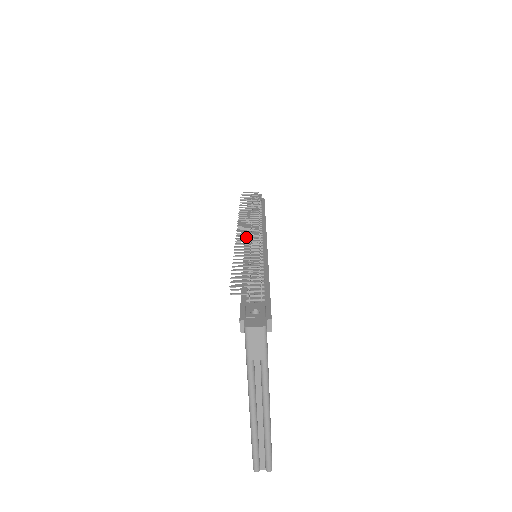
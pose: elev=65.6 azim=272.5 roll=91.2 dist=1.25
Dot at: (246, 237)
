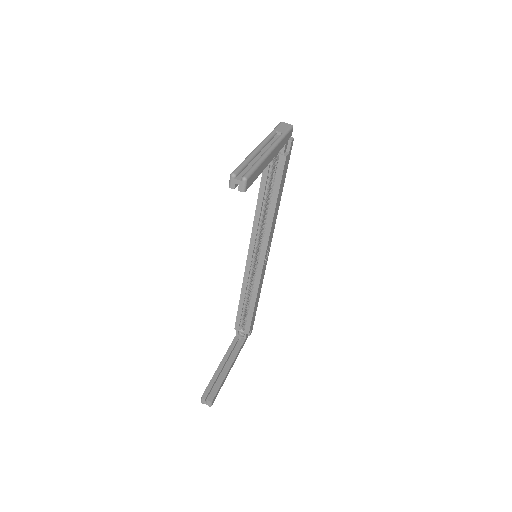
Dot at: occluded
